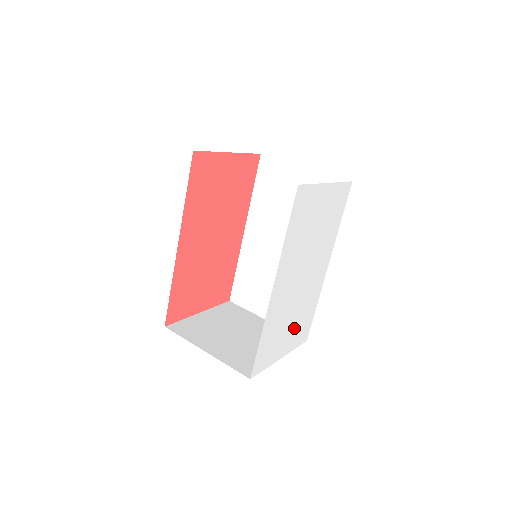
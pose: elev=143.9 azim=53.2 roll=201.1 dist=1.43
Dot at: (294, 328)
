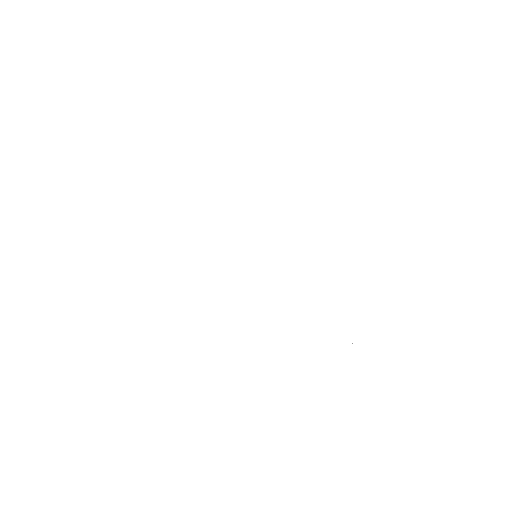
Dot at: (281, 359)
